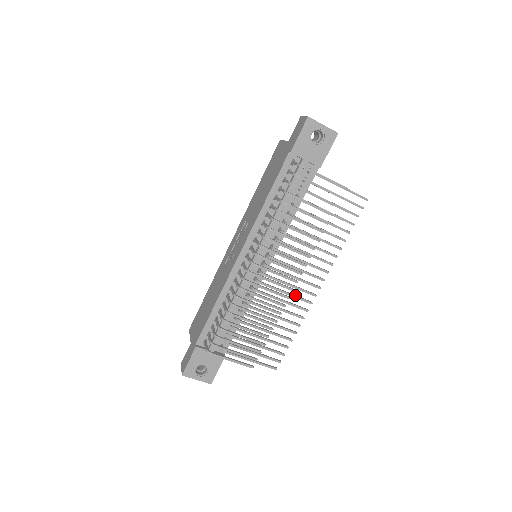
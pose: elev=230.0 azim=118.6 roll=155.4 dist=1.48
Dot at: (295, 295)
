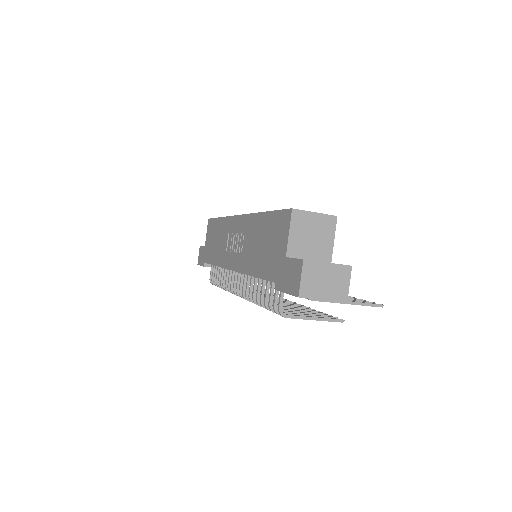
Dot at: occluded
